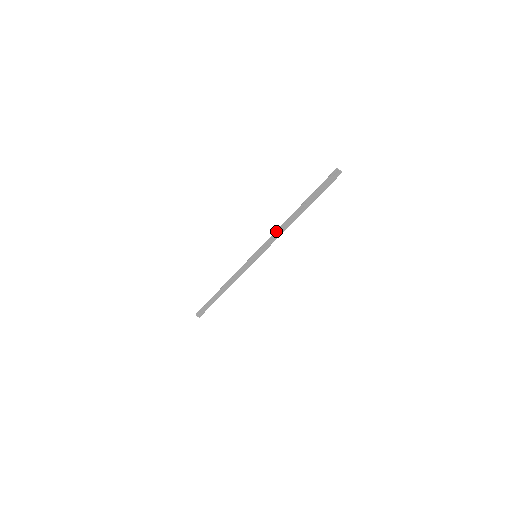
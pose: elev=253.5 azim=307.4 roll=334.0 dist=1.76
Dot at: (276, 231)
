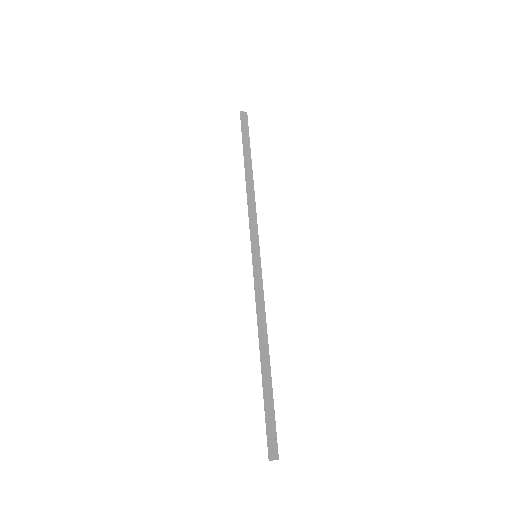
Dot at: (256, 312)
